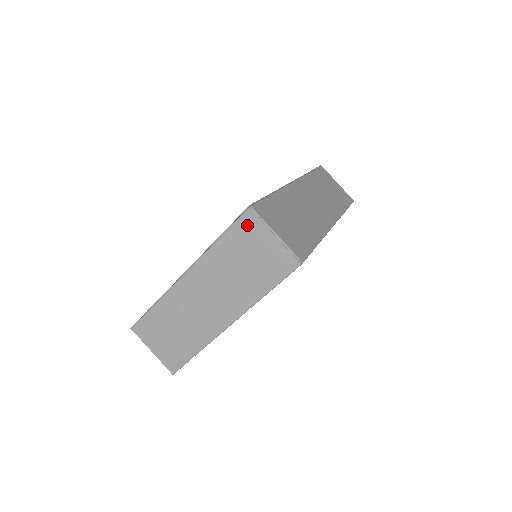
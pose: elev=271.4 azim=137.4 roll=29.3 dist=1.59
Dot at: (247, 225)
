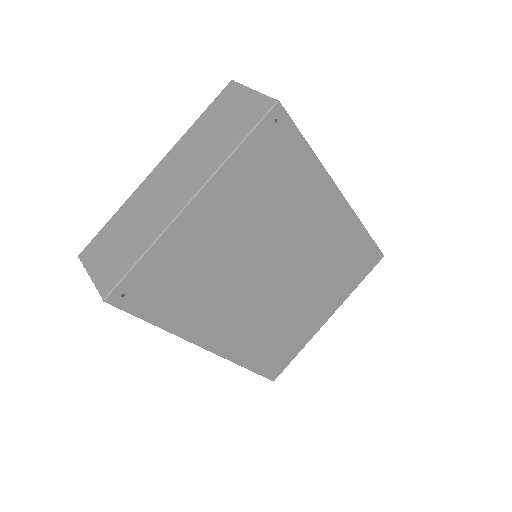
Dot at: (228, 95)
